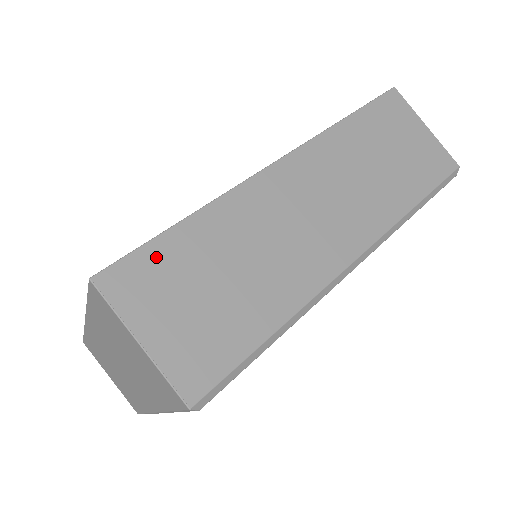
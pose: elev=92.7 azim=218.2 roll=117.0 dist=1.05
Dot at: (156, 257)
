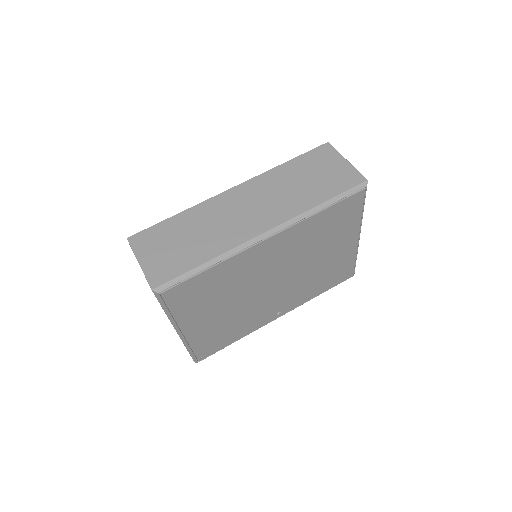
Dot at: (157, 230)
